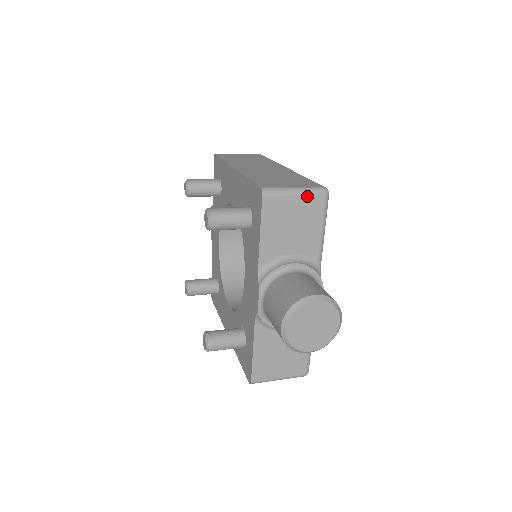
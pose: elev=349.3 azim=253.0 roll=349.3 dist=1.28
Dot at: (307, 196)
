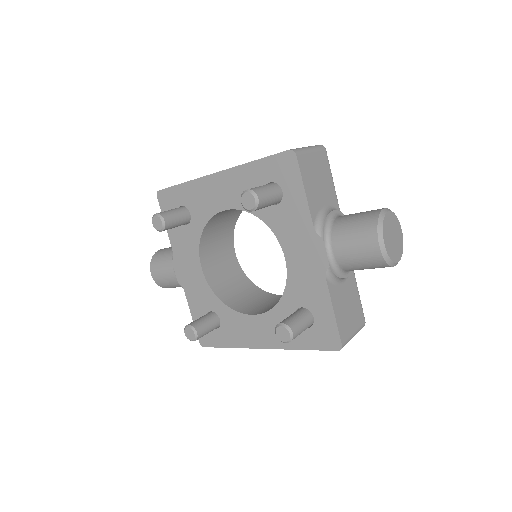
Dot at: (317, 151)
